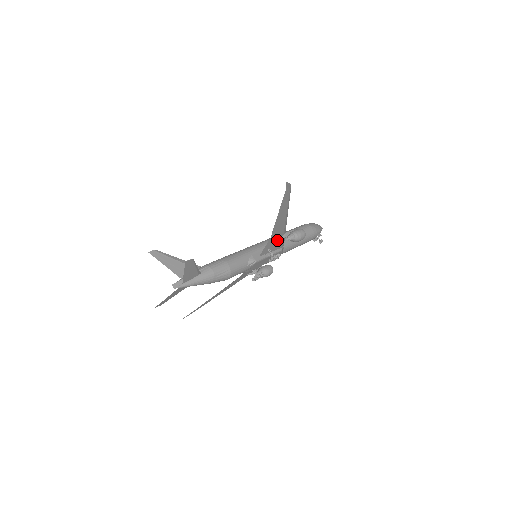
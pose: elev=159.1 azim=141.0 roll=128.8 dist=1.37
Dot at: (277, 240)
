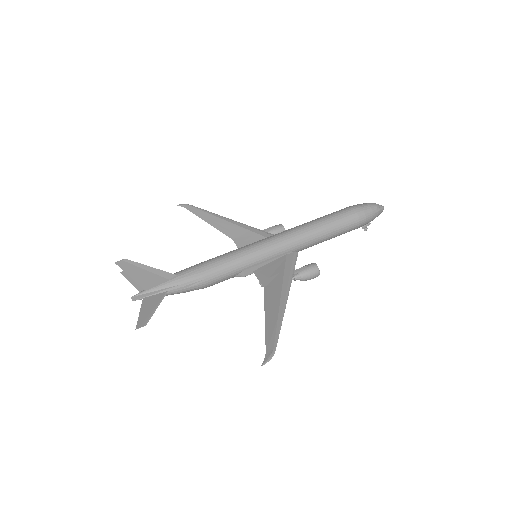
Dot at: (279, 275)
